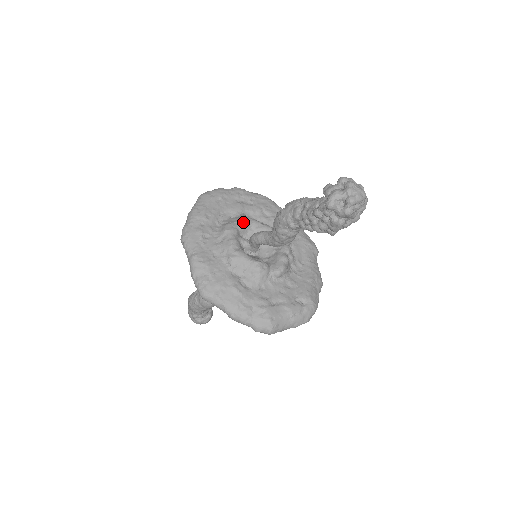
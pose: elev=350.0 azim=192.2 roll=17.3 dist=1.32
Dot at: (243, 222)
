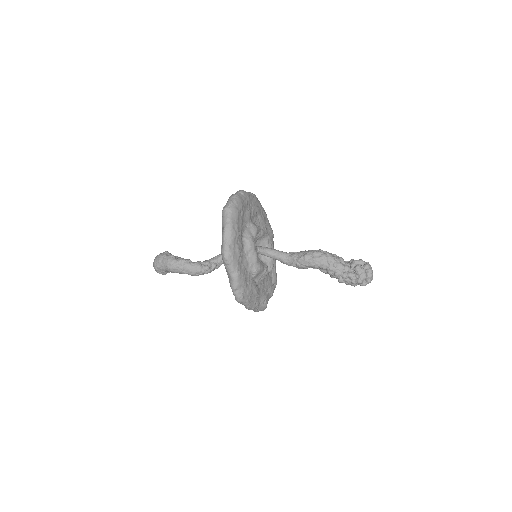
Dot at: occluded
